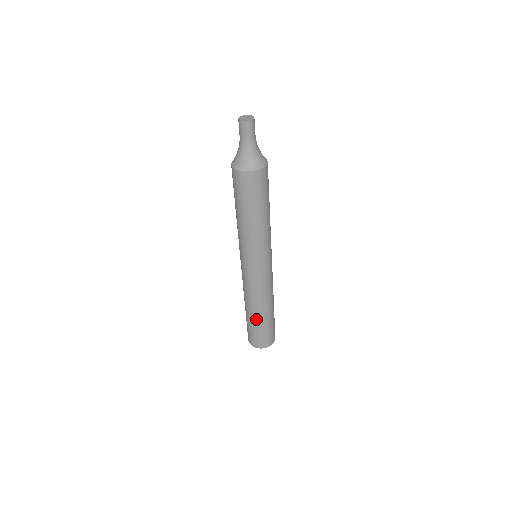
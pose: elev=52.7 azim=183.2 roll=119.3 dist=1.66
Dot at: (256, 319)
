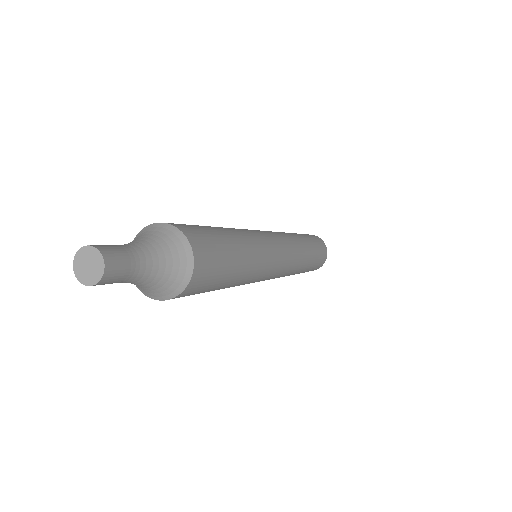
Dot at: occluded
